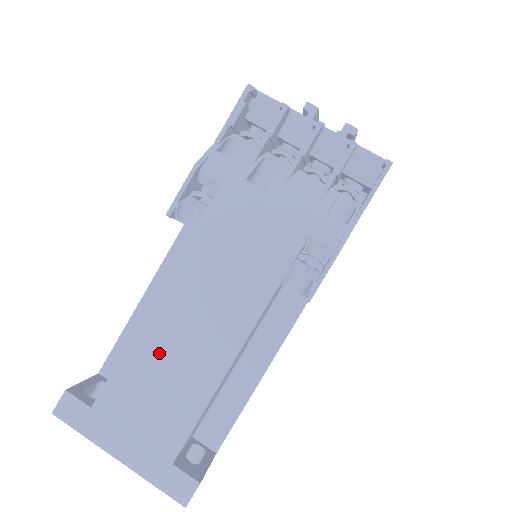
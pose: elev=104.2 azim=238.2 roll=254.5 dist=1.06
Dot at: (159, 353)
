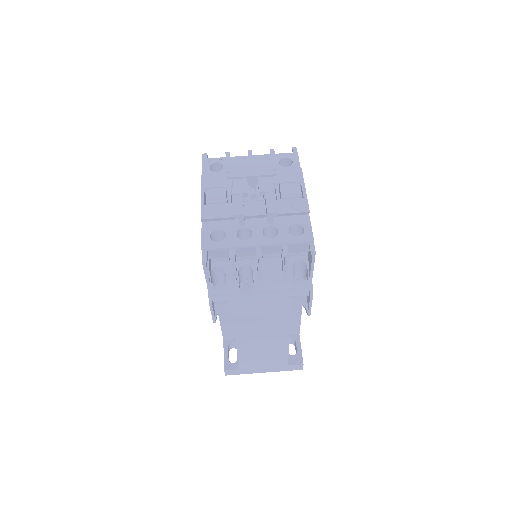
Dot at: (254, 351)
